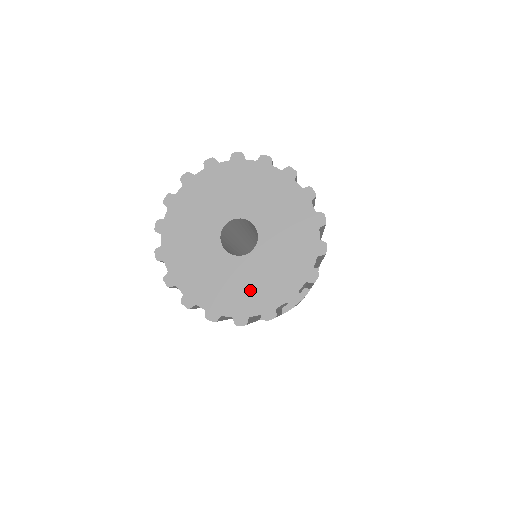
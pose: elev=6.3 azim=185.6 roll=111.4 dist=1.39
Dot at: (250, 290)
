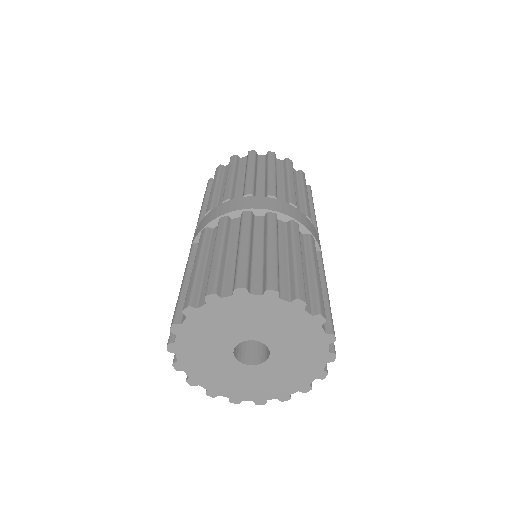
Dot at: (282, 381)
